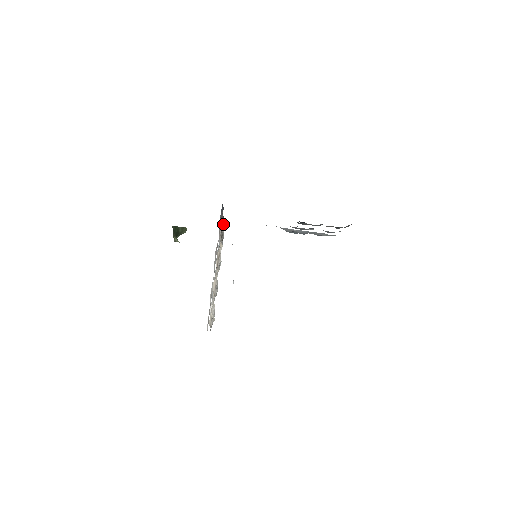
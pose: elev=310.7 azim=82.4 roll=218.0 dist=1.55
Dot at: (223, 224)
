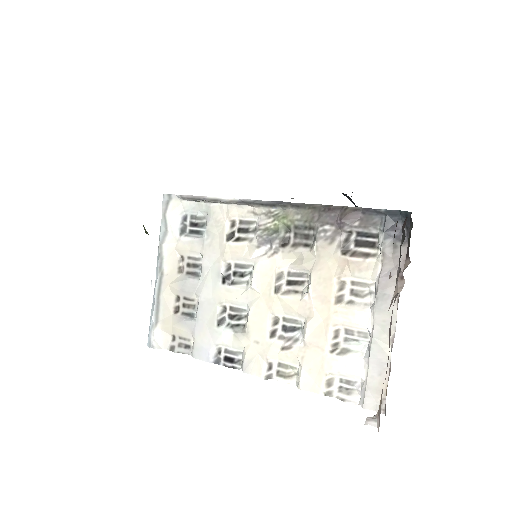
Dot at: (354, 236)
